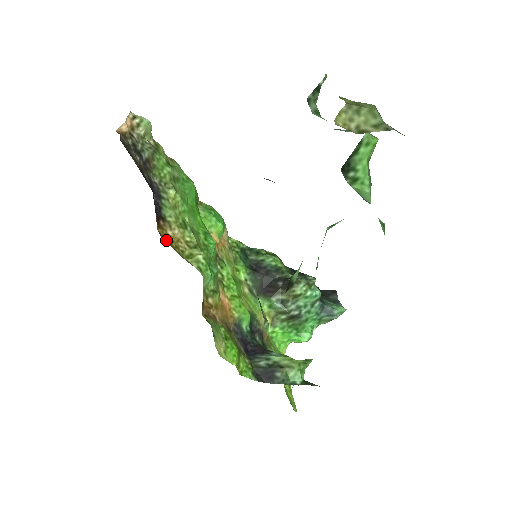
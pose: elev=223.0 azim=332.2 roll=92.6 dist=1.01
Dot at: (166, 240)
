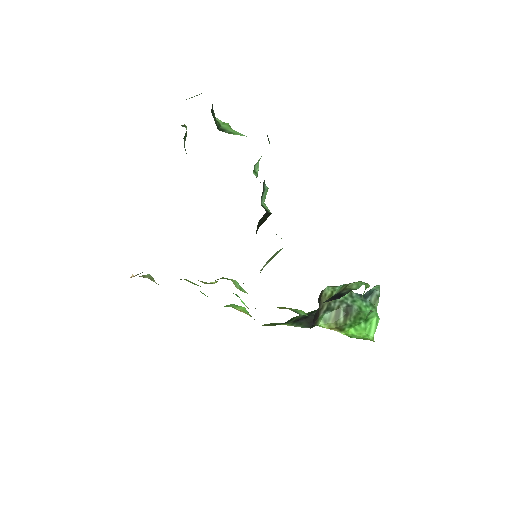
Dot at: occluded
